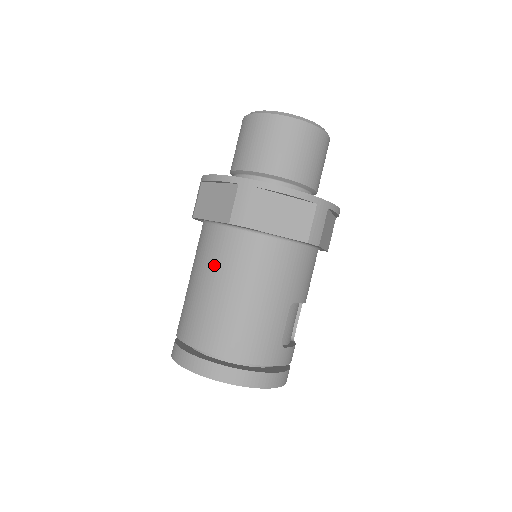
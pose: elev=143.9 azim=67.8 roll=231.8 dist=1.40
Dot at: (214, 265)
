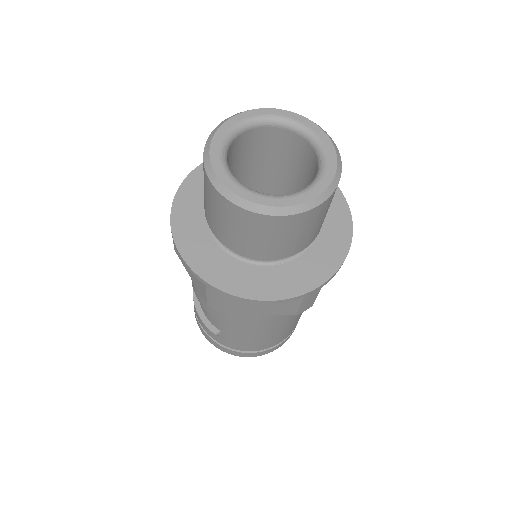
Dot at: (270, 324)
